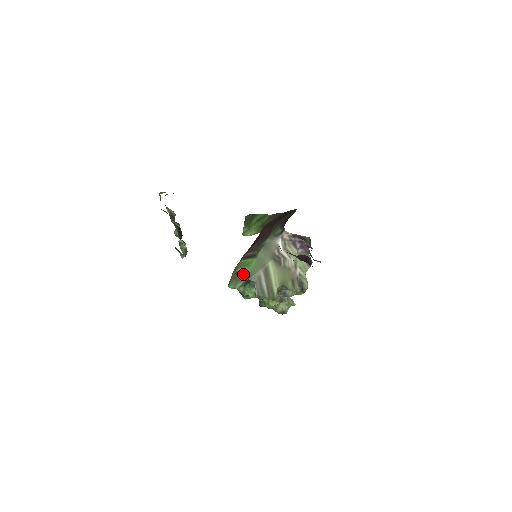
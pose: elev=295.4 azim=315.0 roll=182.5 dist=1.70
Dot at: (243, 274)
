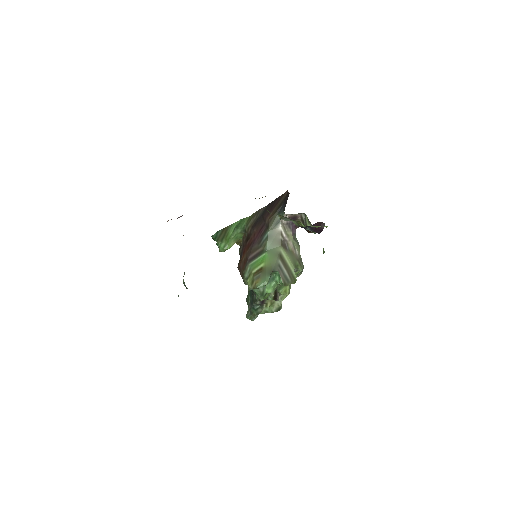
Dot at: (265, 269)
